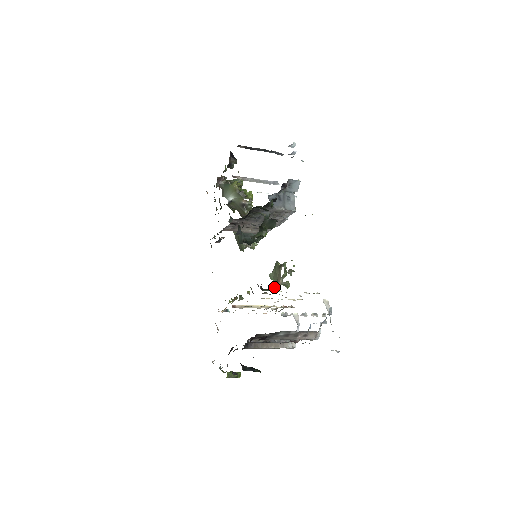
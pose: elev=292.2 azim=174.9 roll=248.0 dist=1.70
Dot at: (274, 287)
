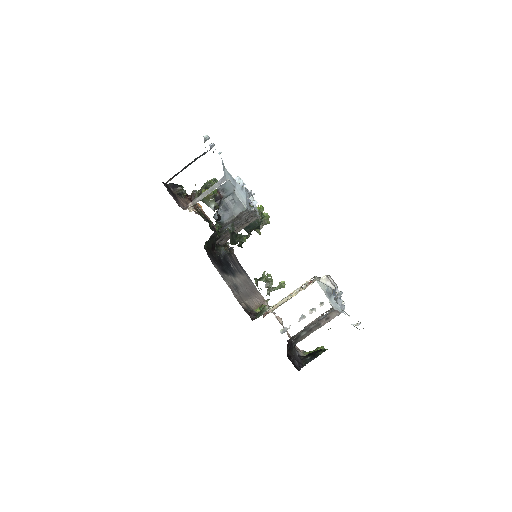
Dot at: (264, 307)
